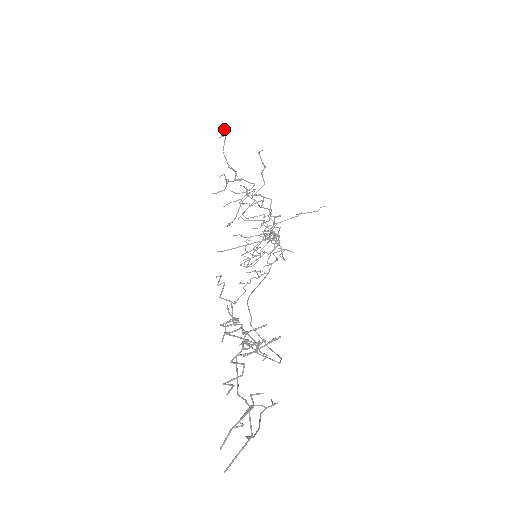
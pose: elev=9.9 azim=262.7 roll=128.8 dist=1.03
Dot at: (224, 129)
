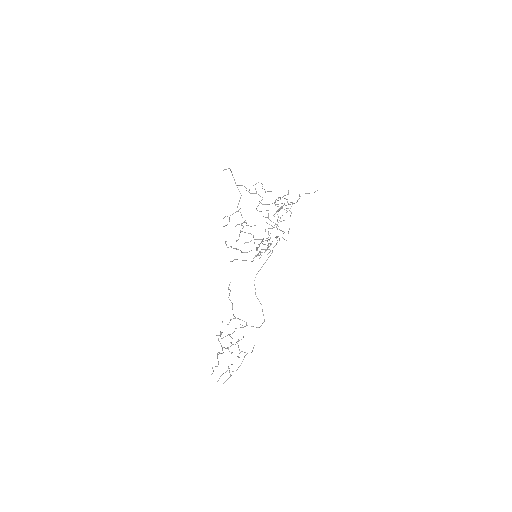
Dot at: occluded
